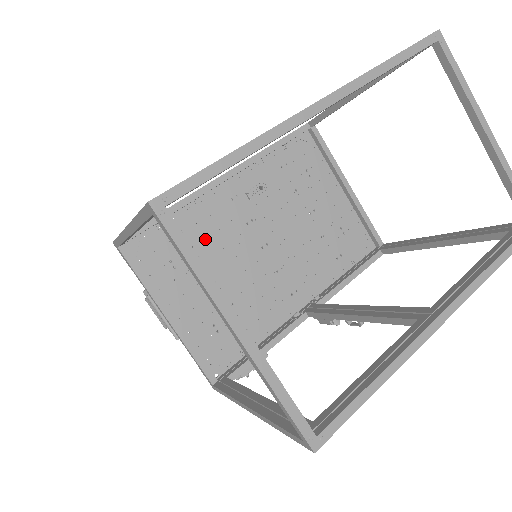
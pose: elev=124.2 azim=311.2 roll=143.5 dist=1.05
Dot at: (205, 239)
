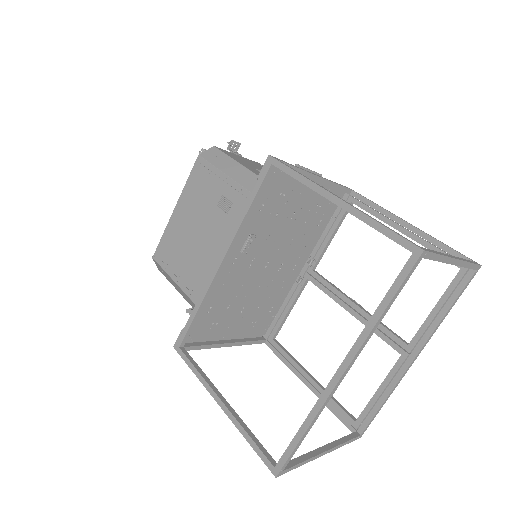
Dot at: (227, 297)
